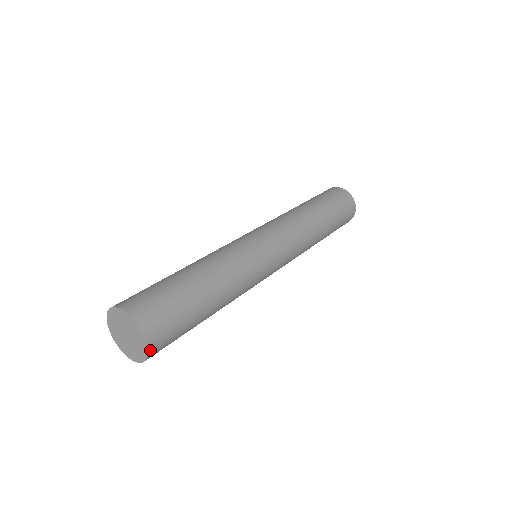
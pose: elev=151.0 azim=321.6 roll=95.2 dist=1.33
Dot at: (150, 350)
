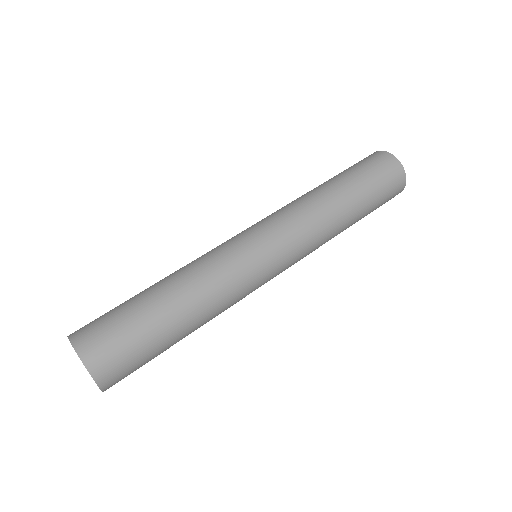
Dot at: (106, 389)
